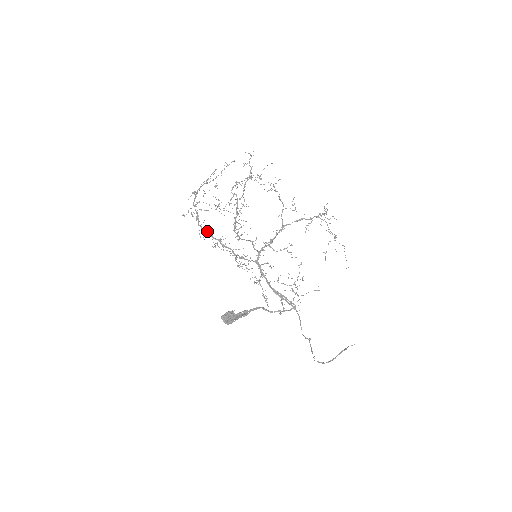
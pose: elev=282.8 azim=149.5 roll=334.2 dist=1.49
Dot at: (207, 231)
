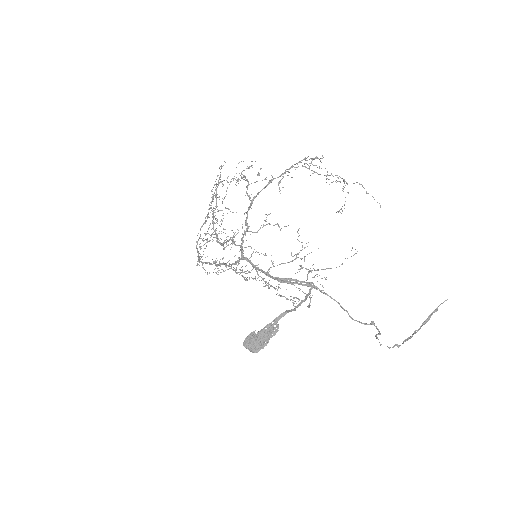
Dot at: (204, 262)
